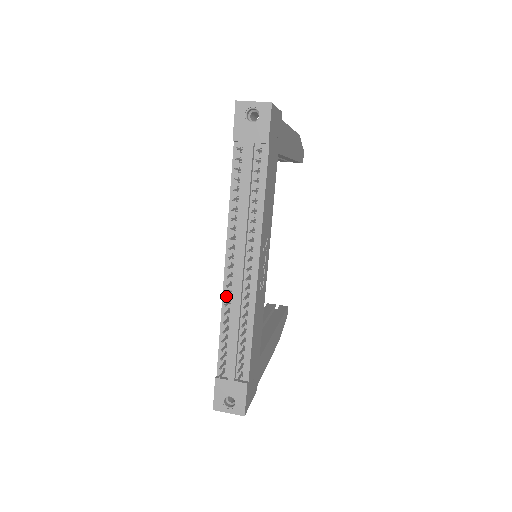
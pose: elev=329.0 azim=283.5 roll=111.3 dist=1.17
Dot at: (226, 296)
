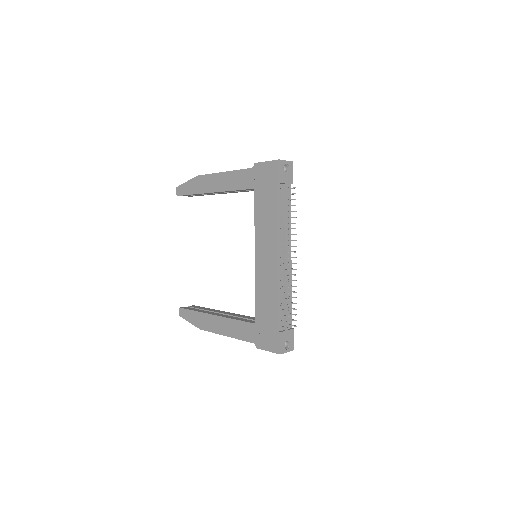
Dot at: occluded
